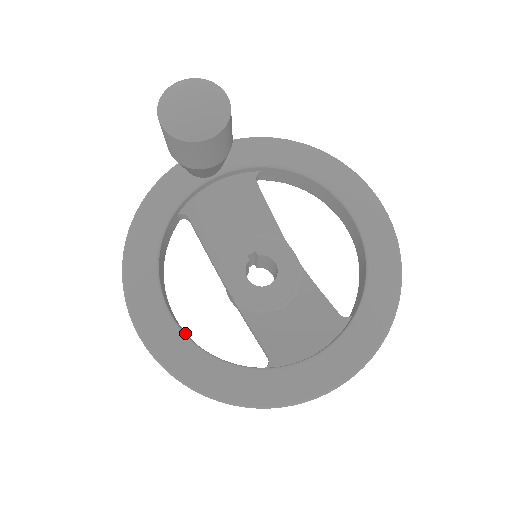
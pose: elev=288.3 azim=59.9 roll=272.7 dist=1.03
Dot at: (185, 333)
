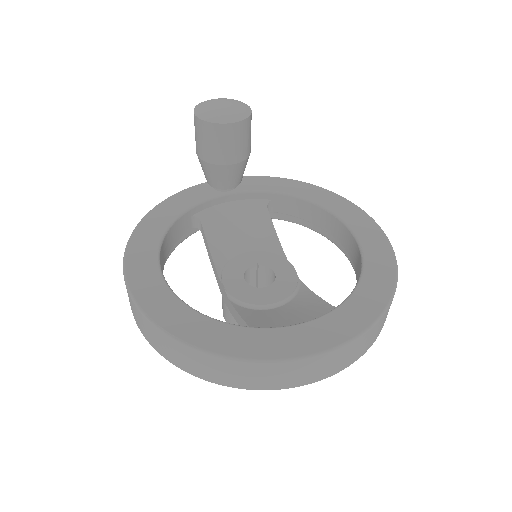
Dot at: occluded
